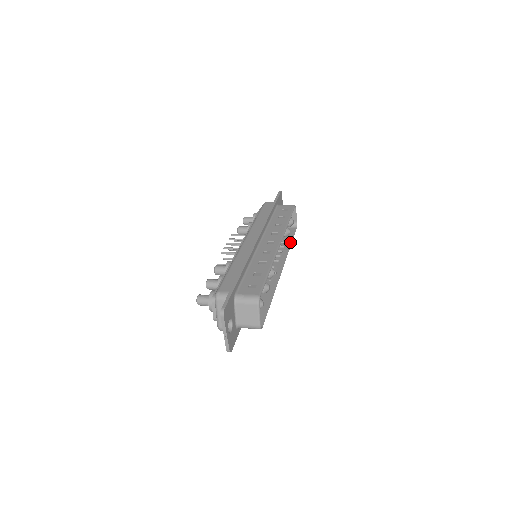
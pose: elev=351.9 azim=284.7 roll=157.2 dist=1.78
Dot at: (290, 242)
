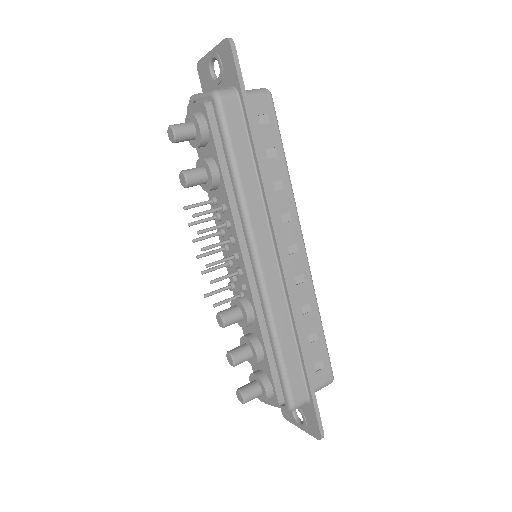
Dot at: occluded
